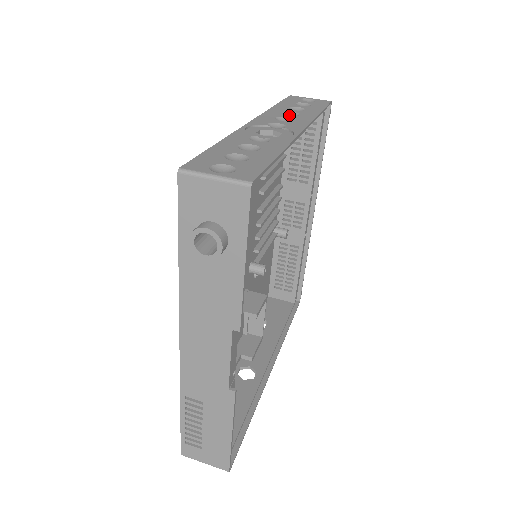
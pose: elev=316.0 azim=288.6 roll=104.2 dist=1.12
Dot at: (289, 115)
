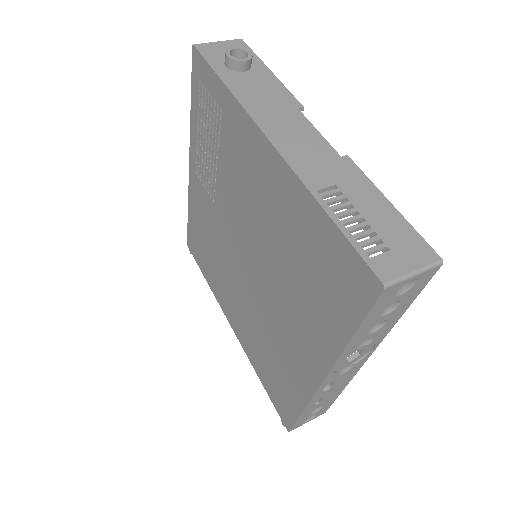
Dot at: occluded
